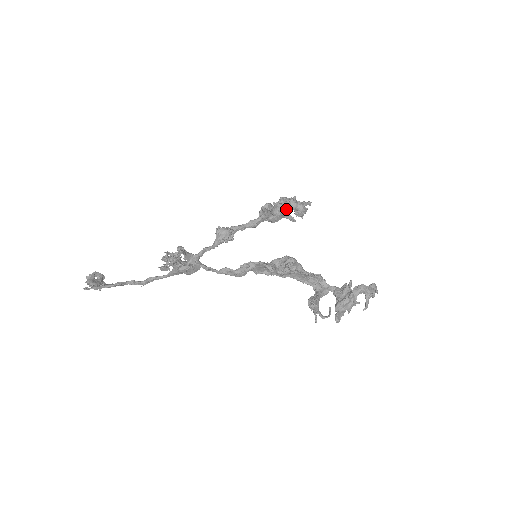
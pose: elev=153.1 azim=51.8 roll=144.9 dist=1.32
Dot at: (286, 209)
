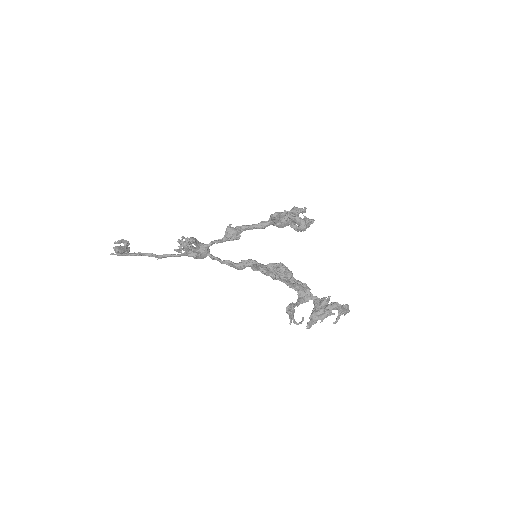
Dot at: occluded
